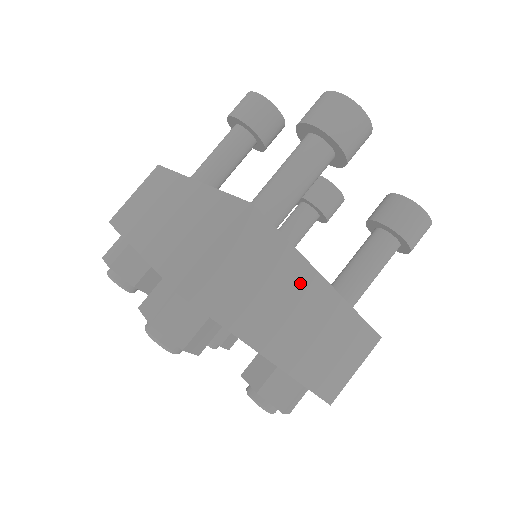
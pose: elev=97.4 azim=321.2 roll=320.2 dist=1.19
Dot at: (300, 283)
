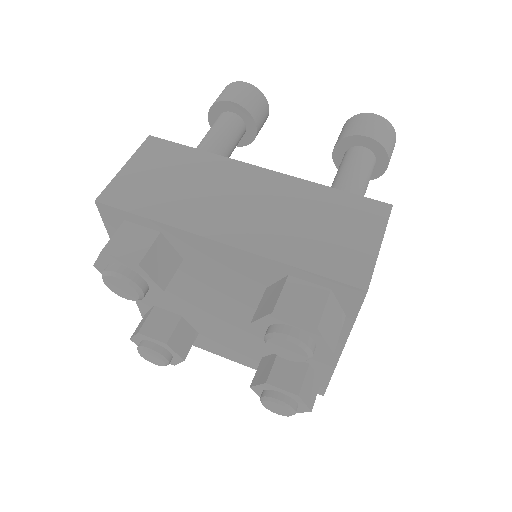
Dot at: occluded
